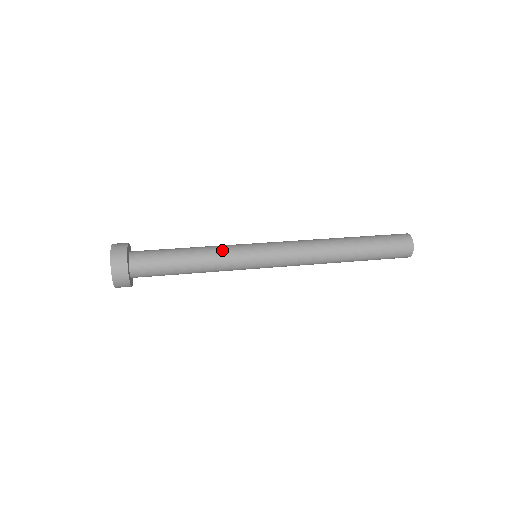
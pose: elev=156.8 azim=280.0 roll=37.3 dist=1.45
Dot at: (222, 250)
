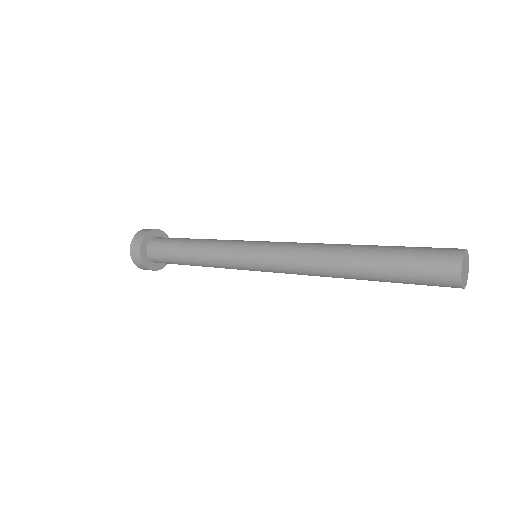
Dot at: (225, 240)
